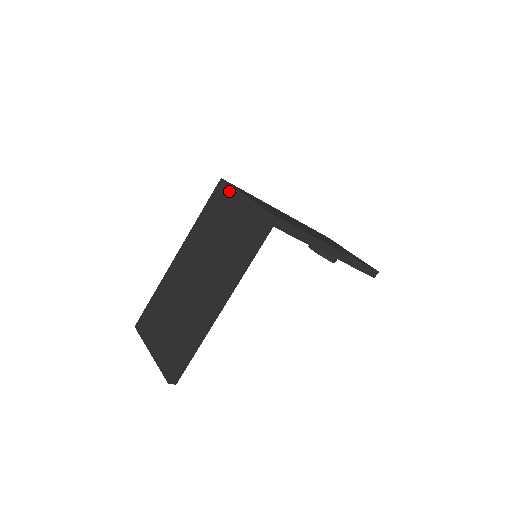
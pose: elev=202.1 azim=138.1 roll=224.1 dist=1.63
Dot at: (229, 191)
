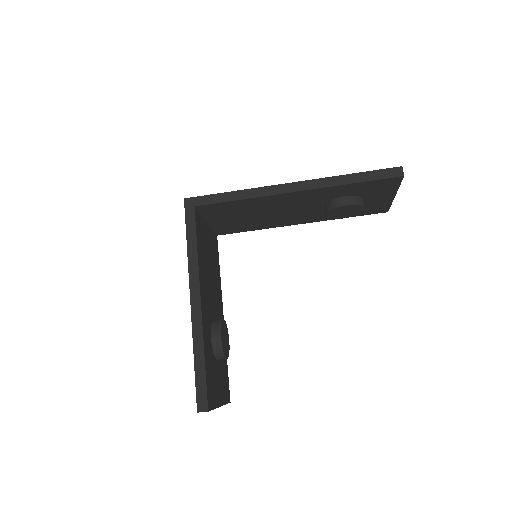
Dot at: occluded
